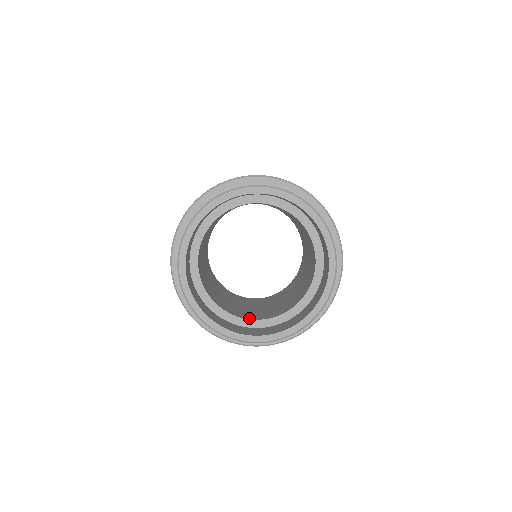
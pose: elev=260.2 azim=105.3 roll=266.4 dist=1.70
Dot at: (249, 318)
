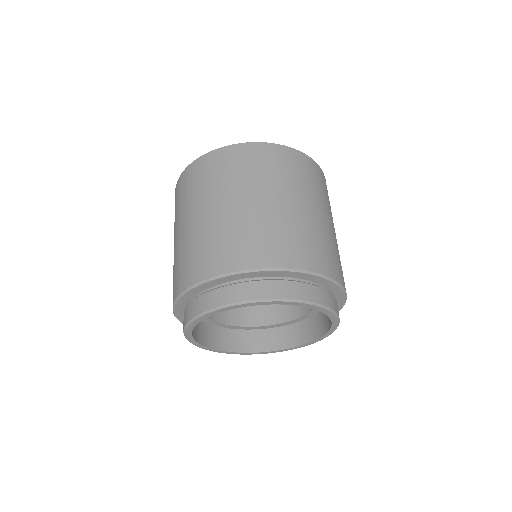
Dot at: (273, 322)
